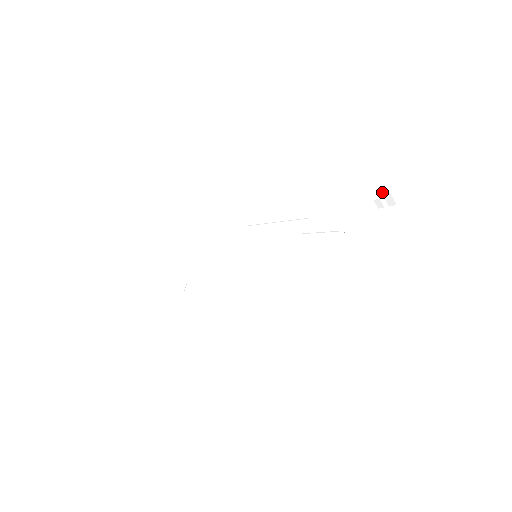
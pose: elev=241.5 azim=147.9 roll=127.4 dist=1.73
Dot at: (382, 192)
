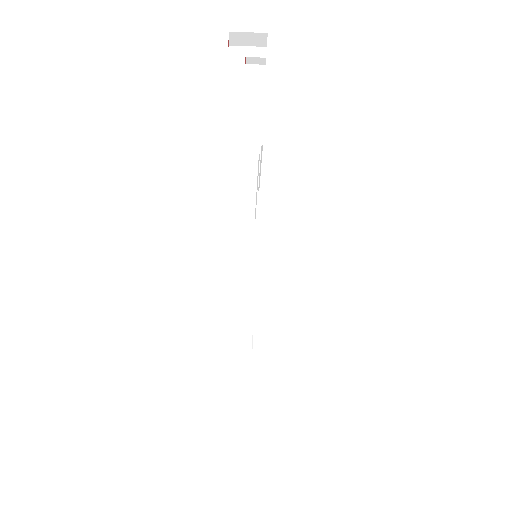
Dot at: (232, 44)
